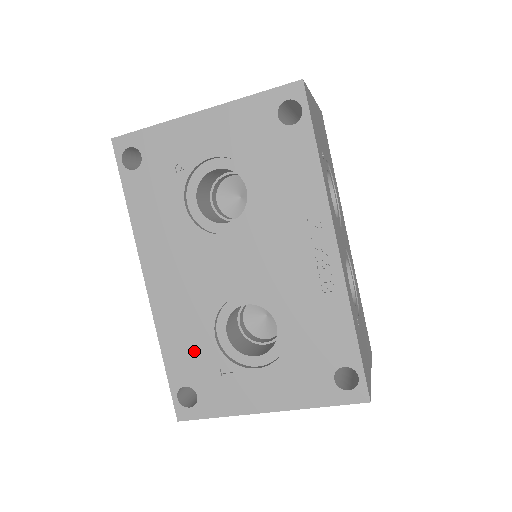
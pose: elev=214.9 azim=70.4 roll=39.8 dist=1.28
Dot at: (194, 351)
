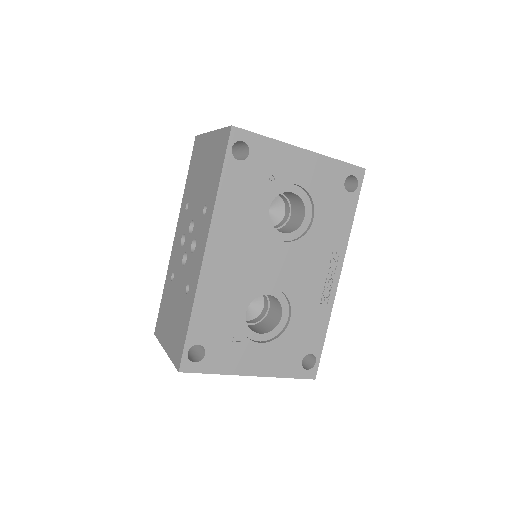
Dot at: (219, 318)
